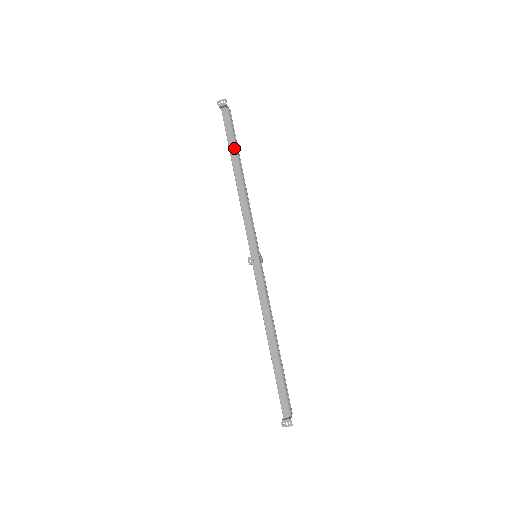
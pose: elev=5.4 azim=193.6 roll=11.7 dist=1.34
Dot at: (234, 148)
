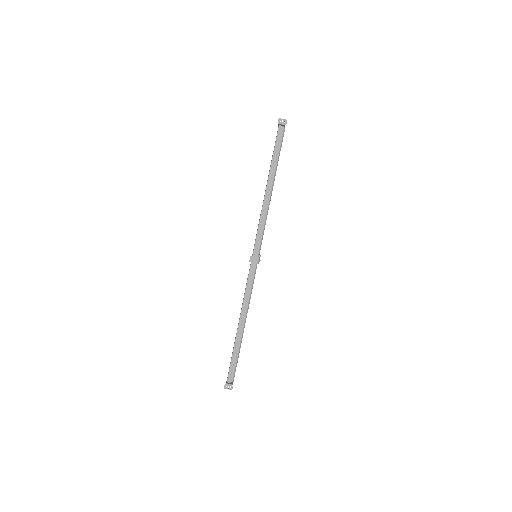
Dot at: (276, 164)
